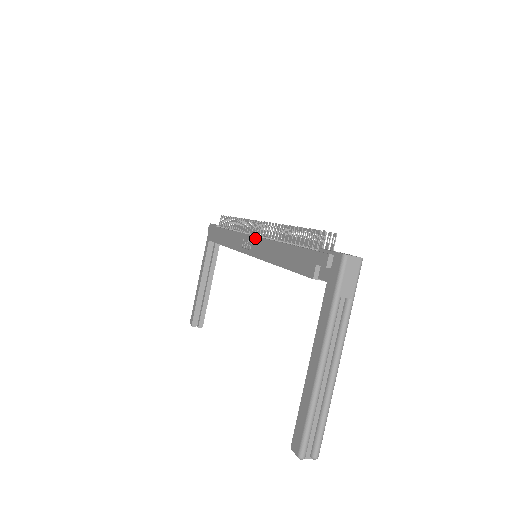
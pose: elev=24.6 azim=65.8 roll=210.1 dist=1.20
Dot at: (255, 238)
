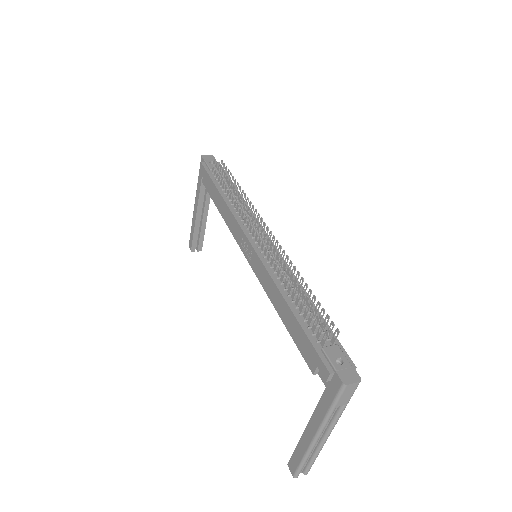
Dot at: (256, 255)
